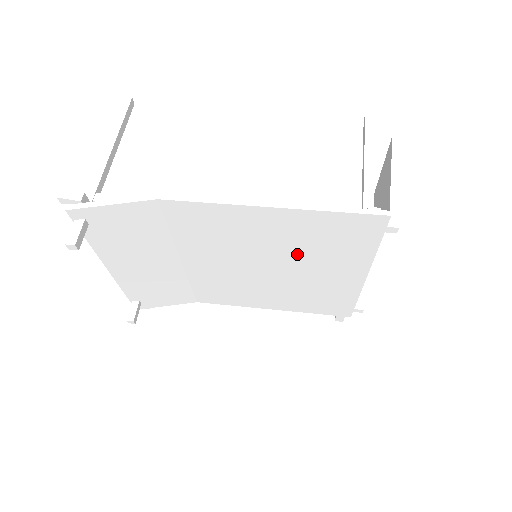
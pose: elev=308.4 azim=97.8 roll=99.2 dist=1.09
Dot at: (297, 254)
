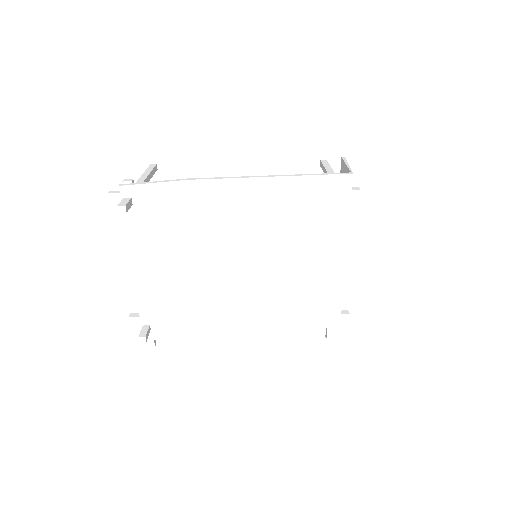
Dot at: (290, 234)
